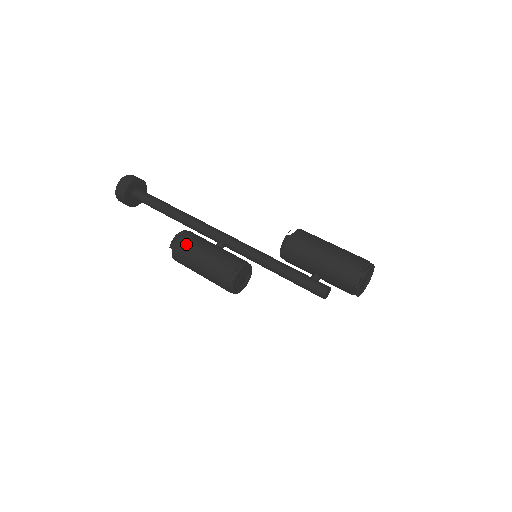
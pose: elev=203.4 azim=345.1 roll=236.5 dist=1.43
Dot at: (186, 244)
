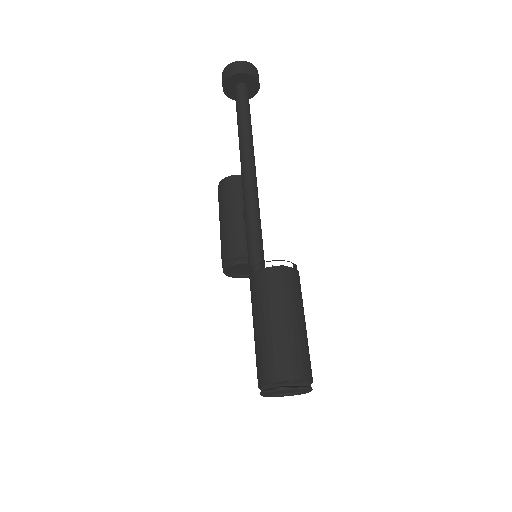
Dot at: (219, 199)
